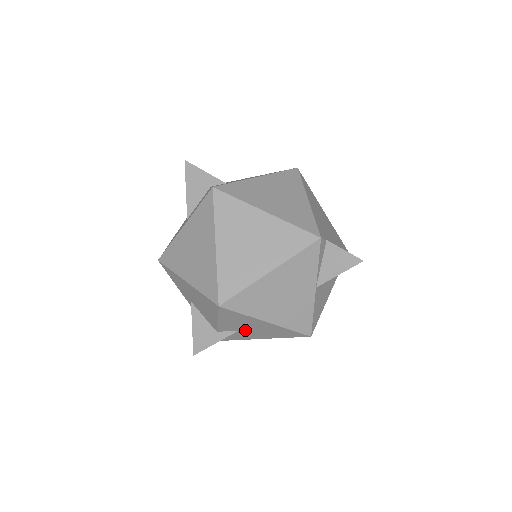
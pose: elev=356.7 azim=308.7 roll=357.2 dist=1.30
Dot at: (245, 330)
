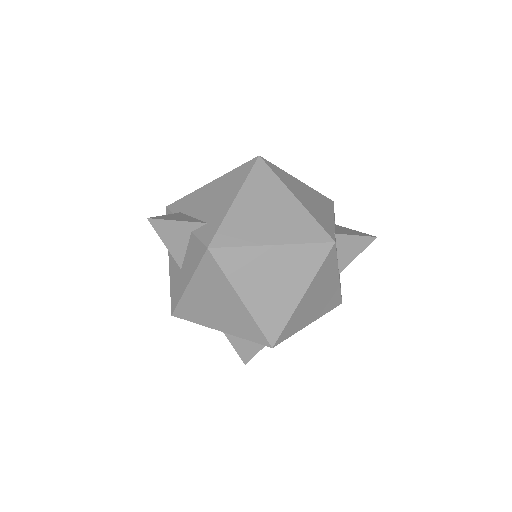
Dot at: occluded
